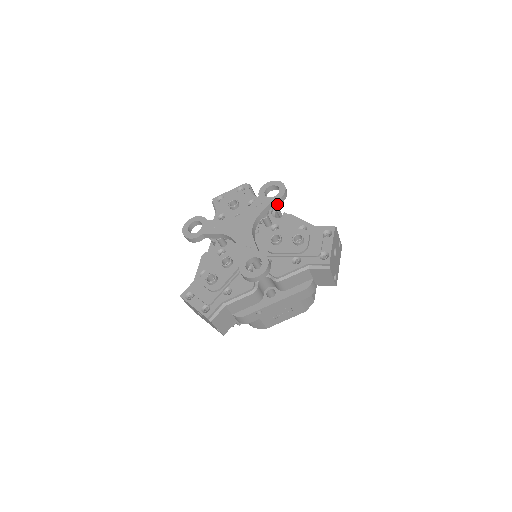
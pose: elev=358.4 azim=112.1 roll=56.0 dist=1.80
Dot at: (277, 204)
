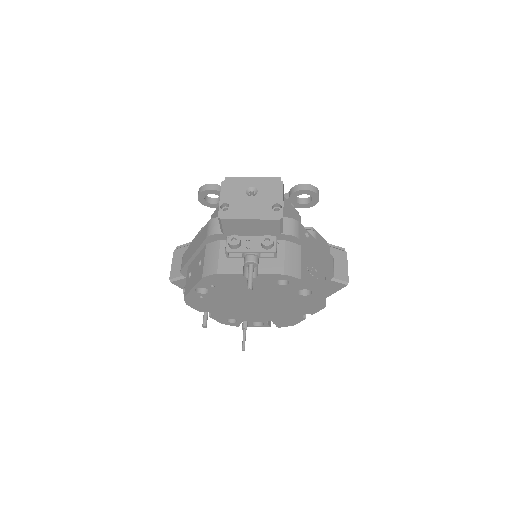
Dot at: occluded
